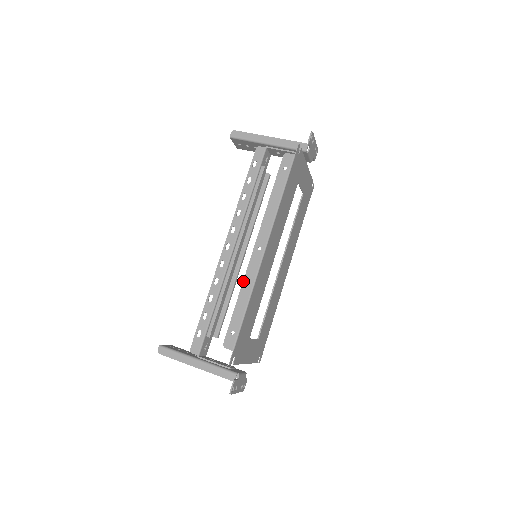
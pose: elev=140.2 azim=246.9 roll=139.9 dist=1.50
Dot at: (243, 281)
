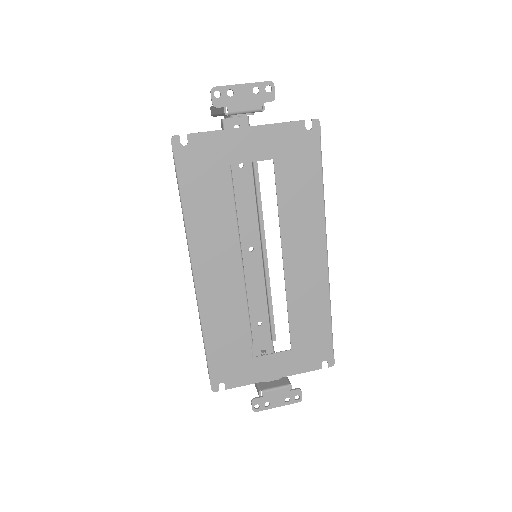
Dot at: occluded
